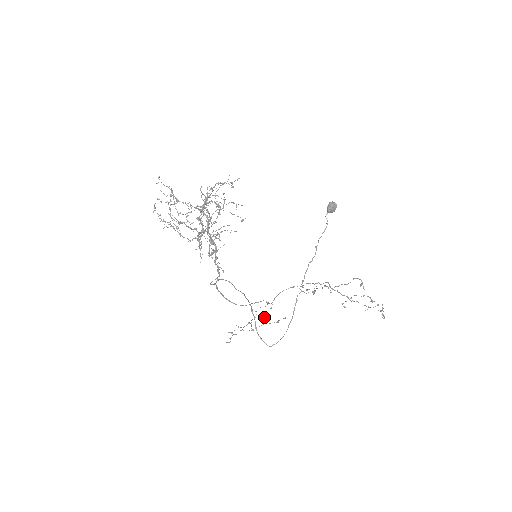
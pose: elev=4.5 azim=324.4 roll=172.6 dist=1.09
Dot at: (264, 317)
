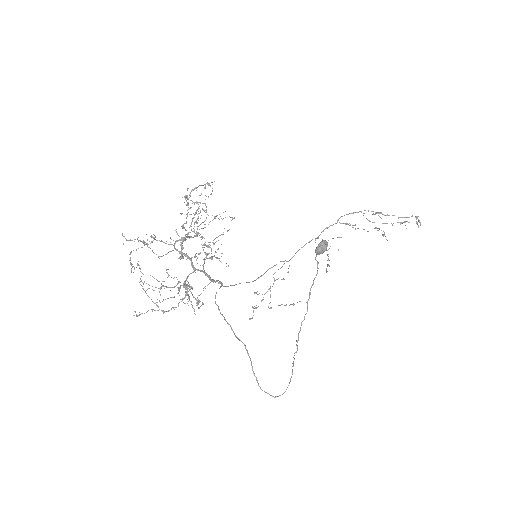
Dot at: occluded
